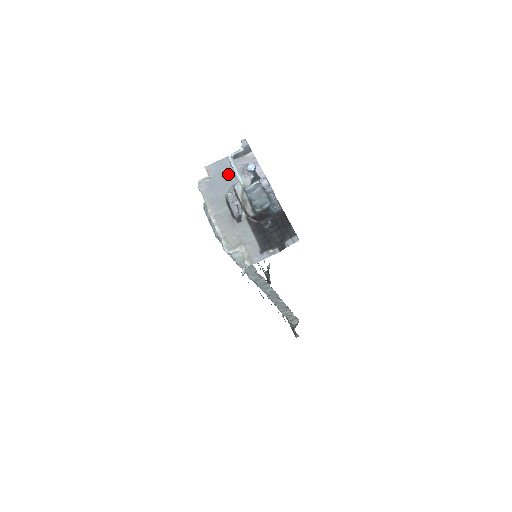
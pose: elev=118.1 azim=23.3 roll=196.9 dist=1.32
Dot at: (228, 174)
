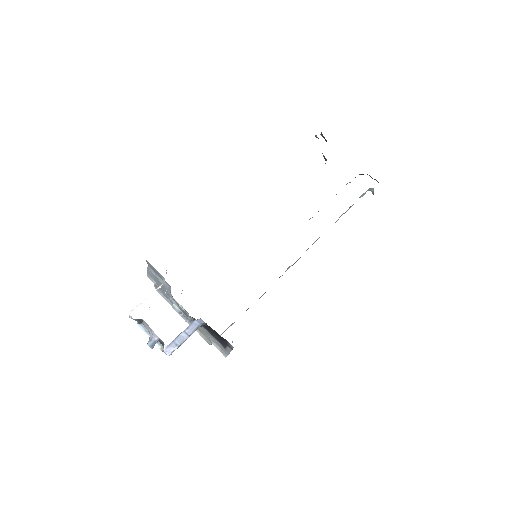
Dot at: (161, 283)
